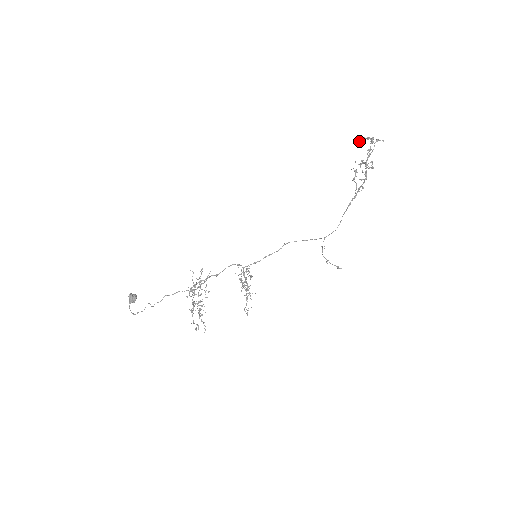
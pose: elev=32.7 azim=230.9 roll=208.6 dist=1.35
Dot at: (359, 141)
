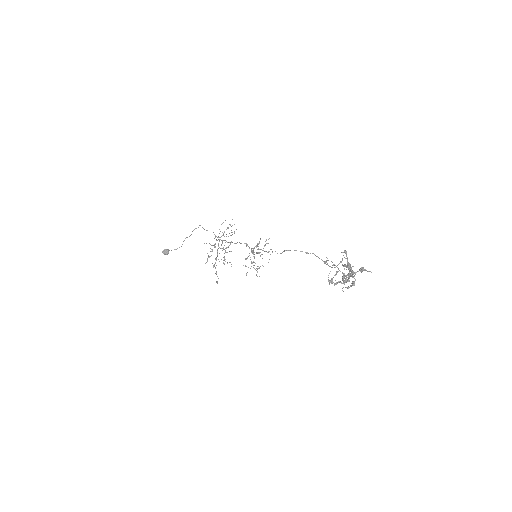
Dot at: occluded
